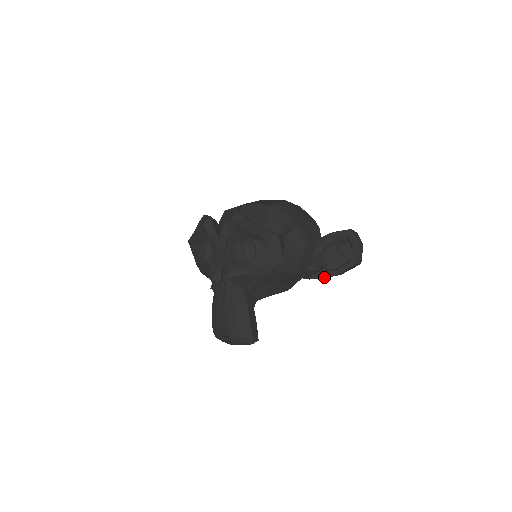
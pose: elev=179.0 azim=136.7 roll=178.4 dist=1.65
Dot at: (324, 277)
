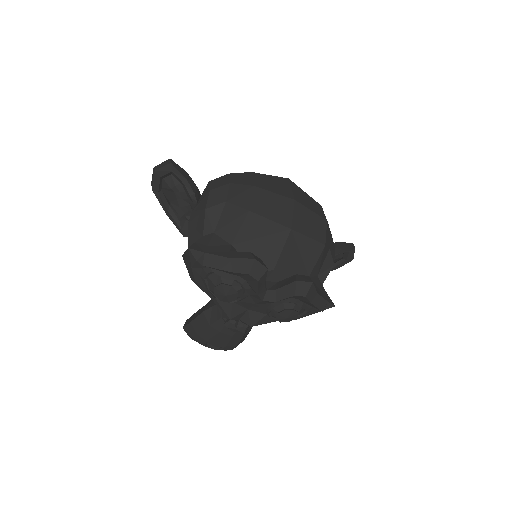
Dot at: occluded
